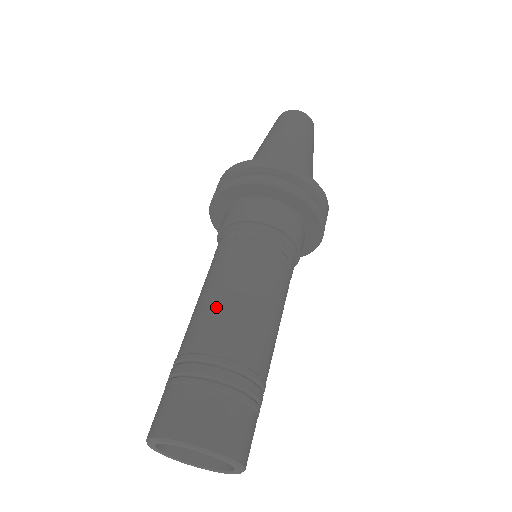
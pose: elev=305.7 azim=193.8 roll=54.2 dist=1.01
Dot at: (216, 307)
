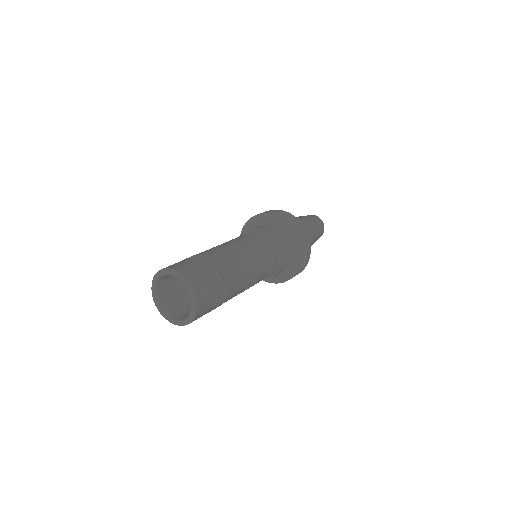
Dot at: occluded
